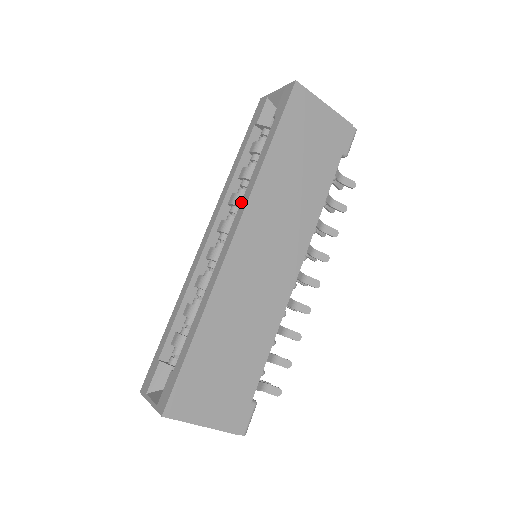
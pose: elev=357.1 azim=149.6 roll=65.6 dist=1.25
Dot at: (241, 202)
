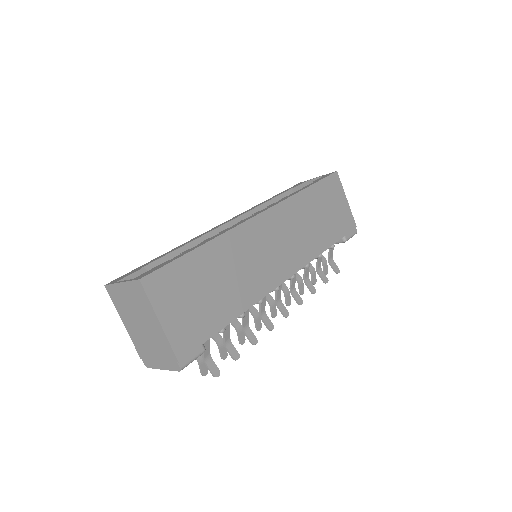
Dot at: (273, 204)
